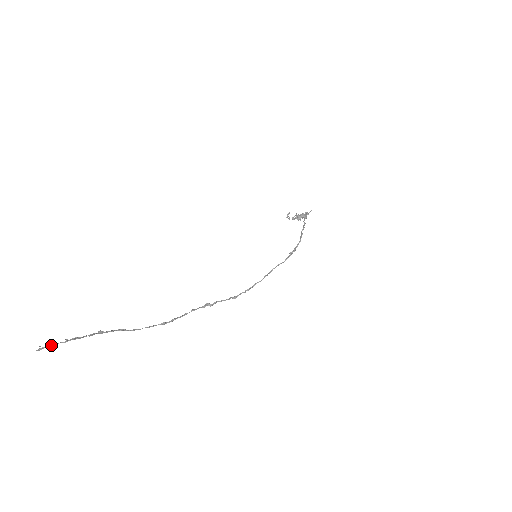
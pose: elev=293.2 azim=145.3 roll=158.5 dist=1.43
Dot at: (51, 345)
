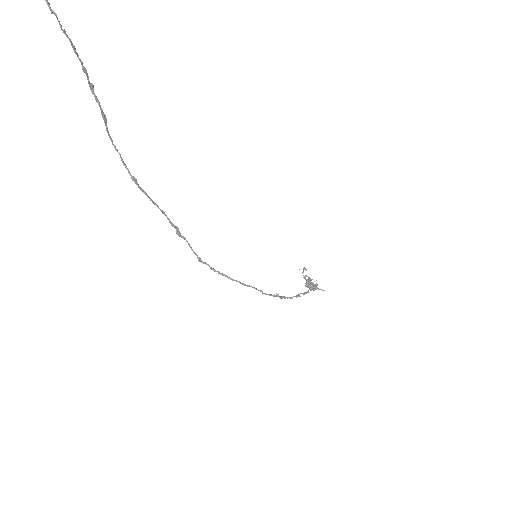
Dot at: occluded
